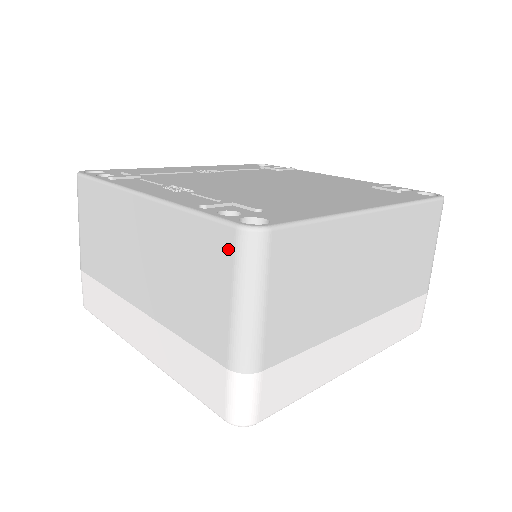
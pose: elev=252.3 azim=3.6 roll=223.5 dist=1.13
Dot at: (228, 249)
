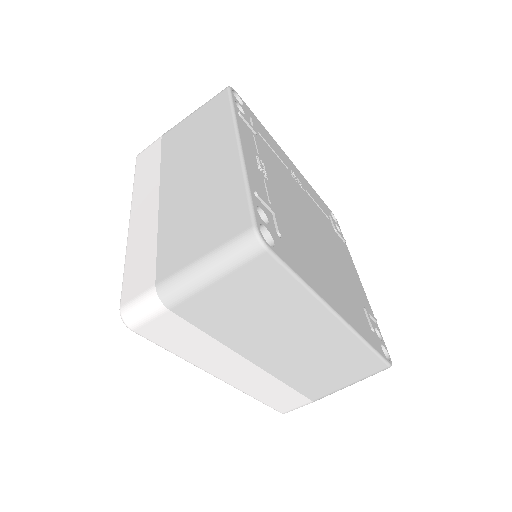
Dot at: (236, 230)
